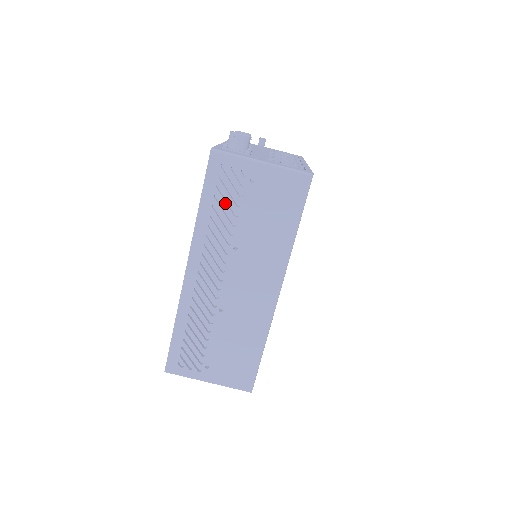
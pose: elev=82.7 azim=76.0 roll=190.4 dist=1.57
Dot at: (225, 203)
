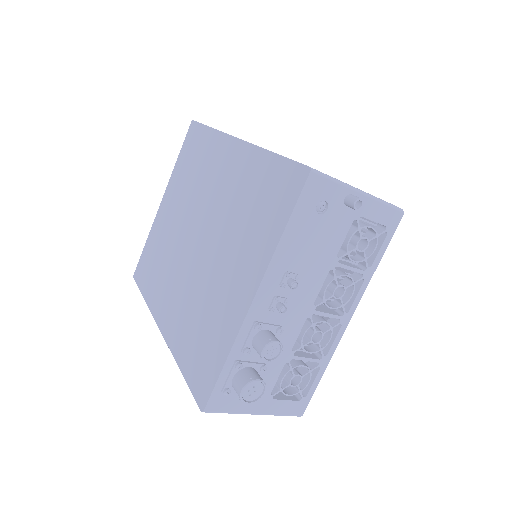
Dot at: occluded
